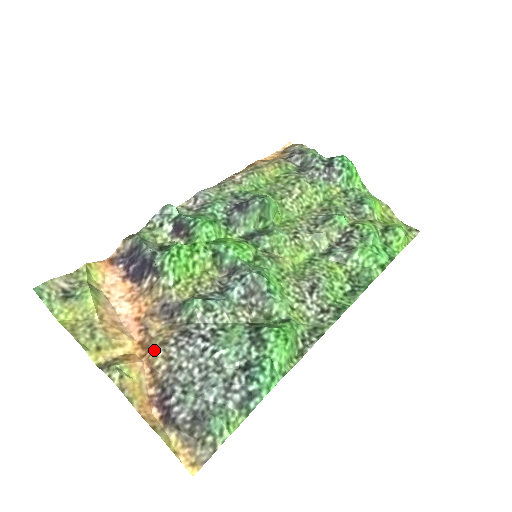
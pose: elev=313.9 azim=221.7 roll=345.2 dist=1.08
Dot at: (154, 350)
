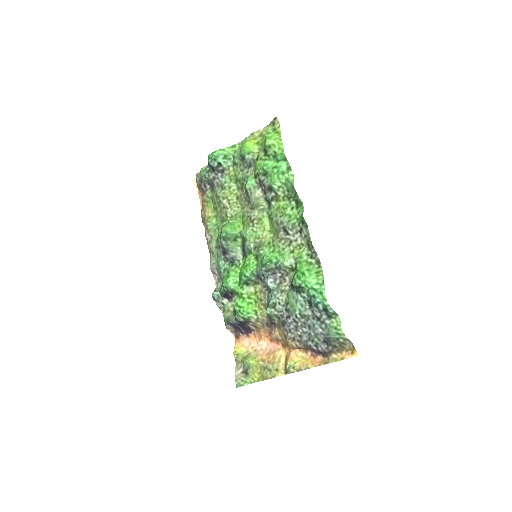
Dot at: (287, 343)
